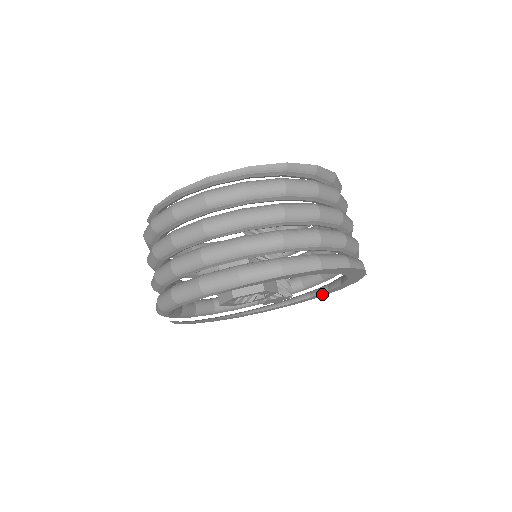
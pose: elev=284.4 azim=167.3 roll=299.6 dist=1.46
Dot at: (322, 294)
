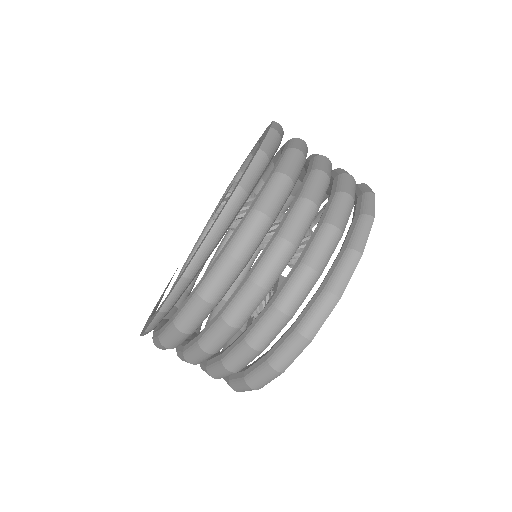
Dot at: occluded
